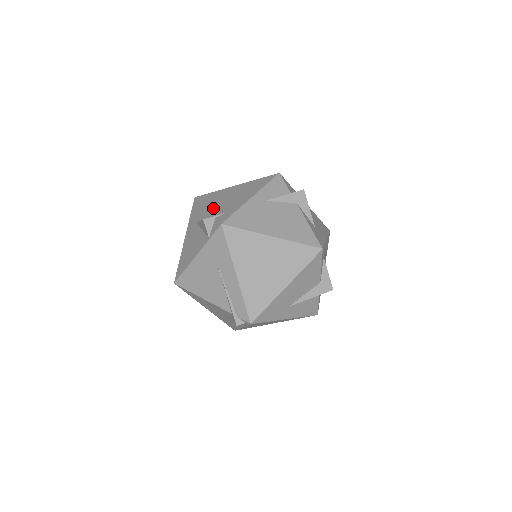
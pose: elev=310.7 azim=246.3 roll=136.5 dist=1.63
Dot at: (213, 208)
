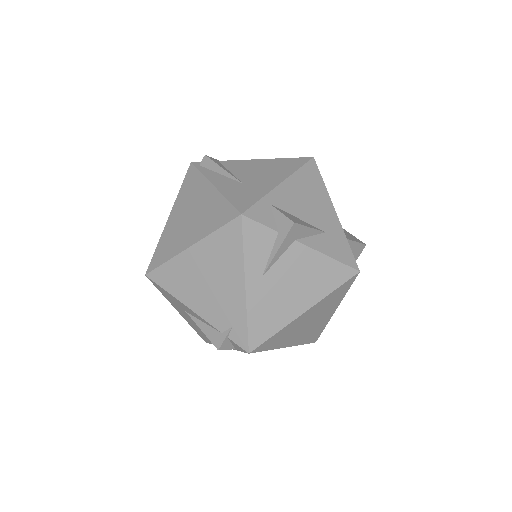
Dot at: (204, 312)
